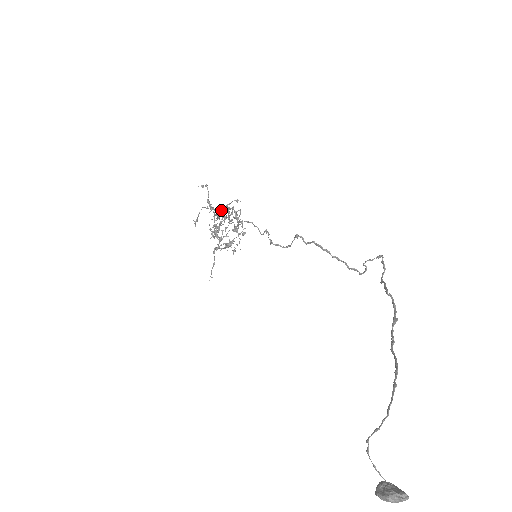
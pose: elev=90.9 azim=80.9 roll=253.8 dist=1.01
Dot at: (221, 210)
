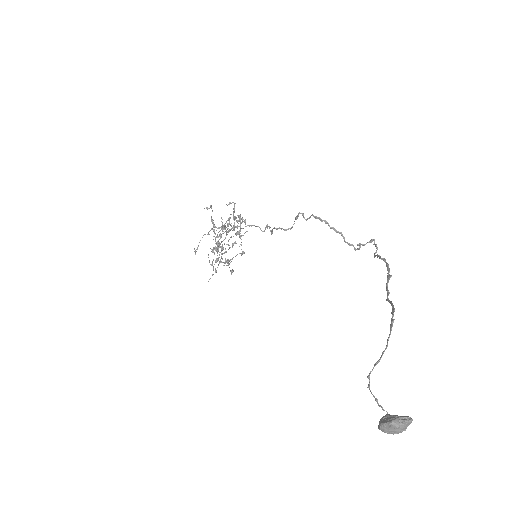
Dot at: occluded
